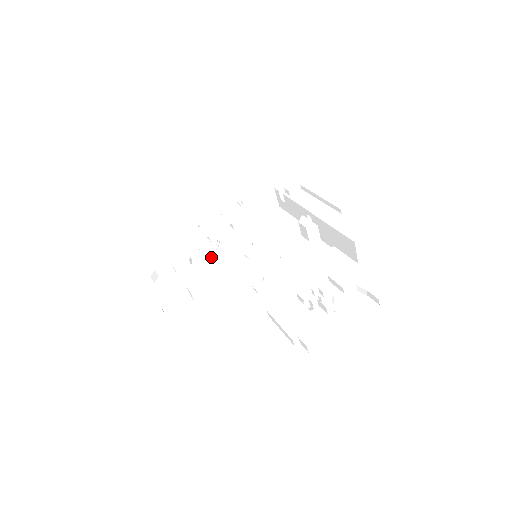
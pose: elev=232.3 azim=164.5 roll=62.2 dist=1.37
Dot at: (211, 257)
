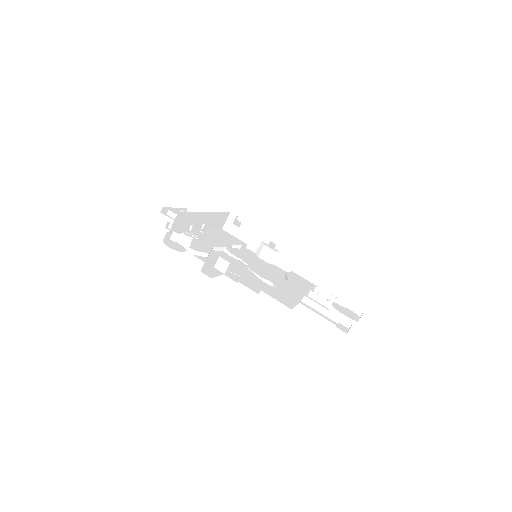
Dot at: (204, 244)
